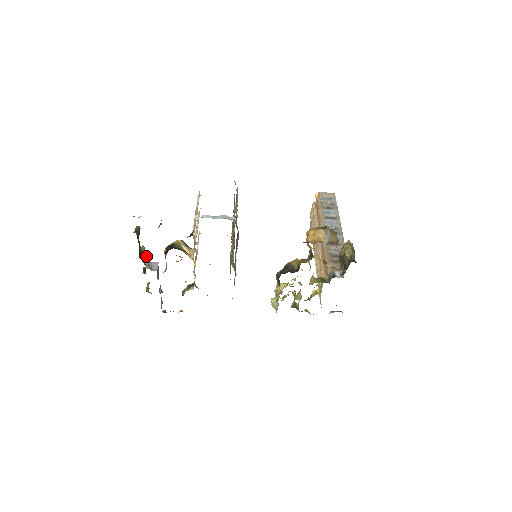
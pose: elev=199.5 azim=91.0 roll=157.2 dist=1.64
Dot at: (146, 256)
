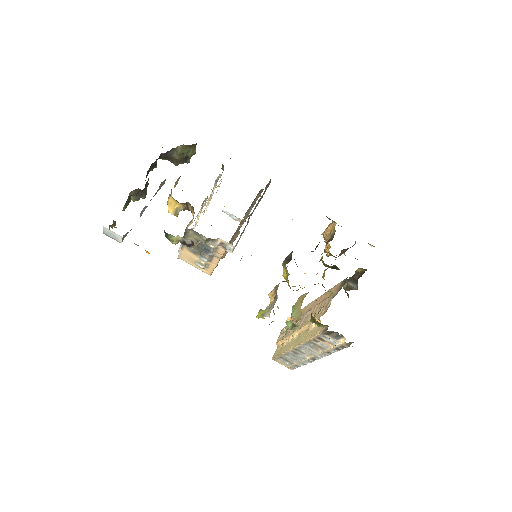
Dot at: (146, 186)
